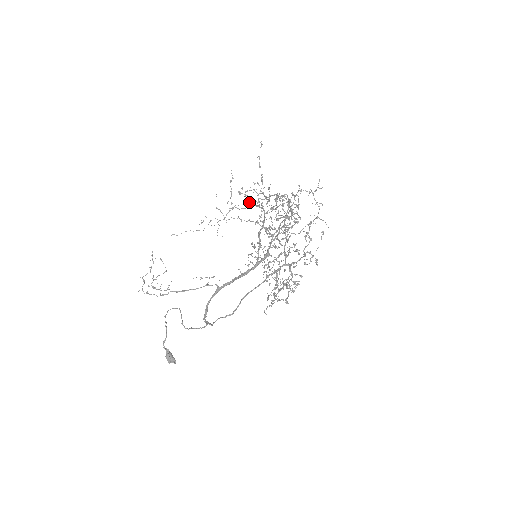
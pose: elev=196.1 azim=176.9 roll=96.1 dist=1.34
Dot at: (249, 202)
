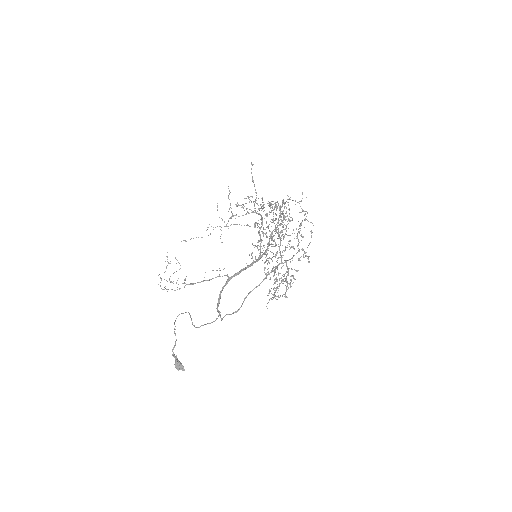
Dot at: occluded
